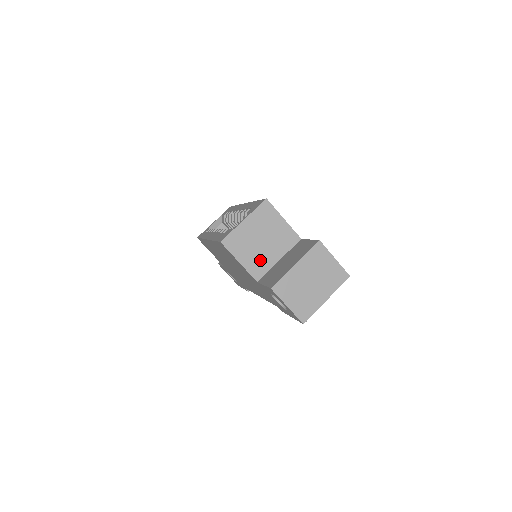
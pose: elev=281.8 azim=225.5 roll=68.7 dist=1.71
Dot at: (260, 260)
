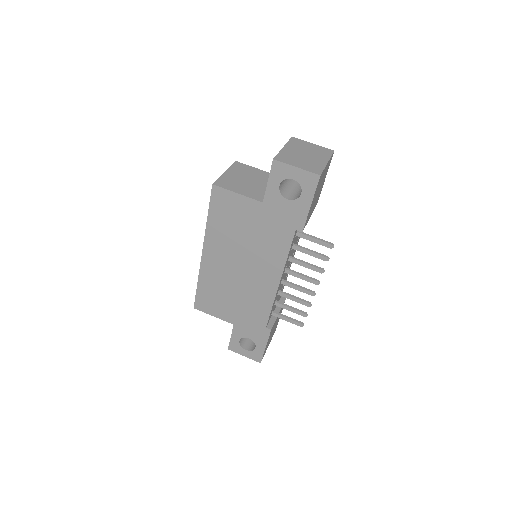
Dot at: (255, 190)
